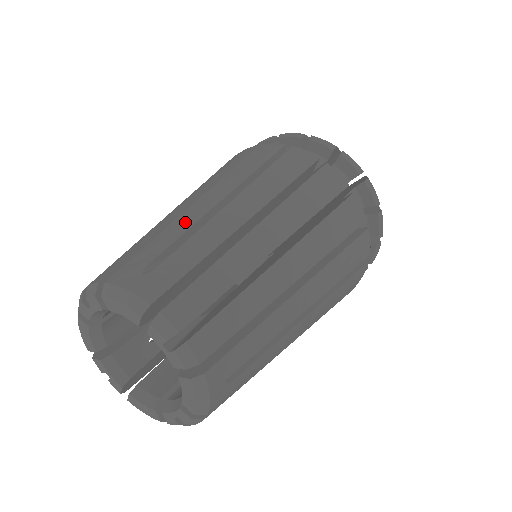
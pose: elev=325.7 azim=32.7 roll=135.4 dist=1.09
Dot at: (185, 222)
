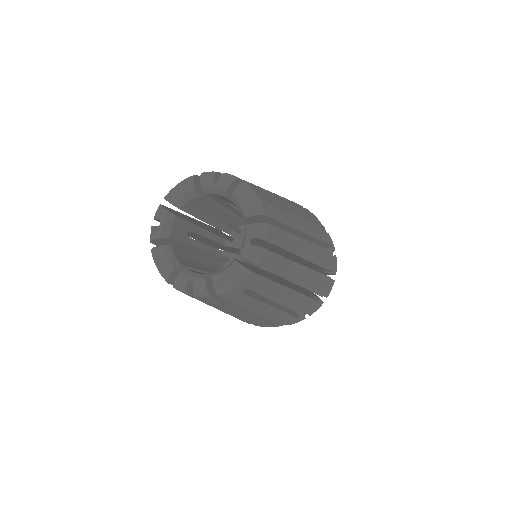
Dot at: occluded
